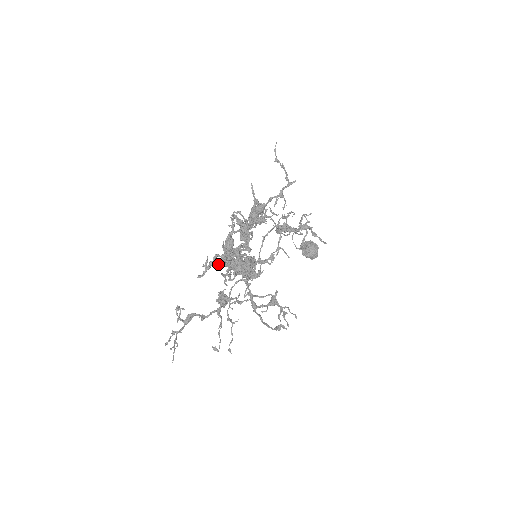
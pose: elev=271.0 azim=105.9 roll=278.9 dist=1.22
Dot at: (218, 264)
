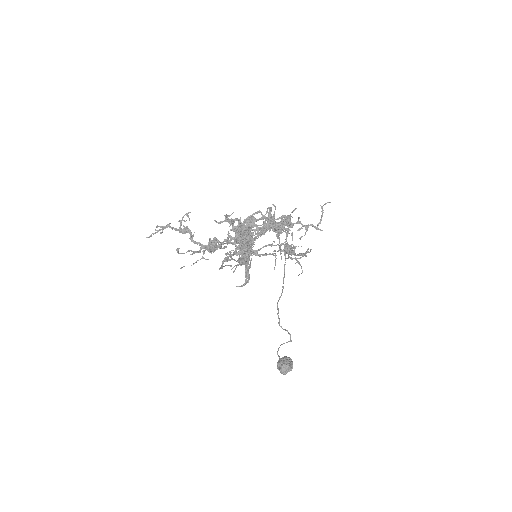
Dot at: occluded
